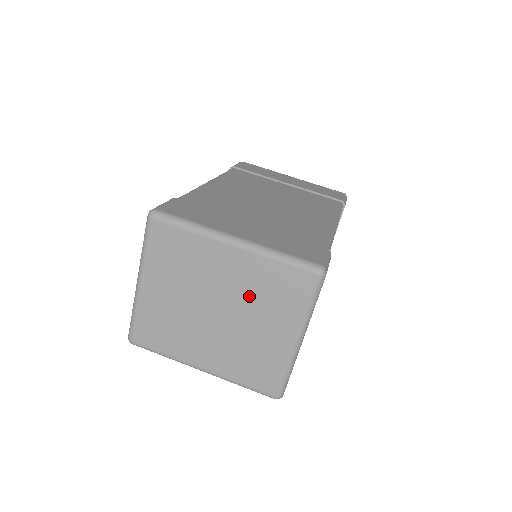
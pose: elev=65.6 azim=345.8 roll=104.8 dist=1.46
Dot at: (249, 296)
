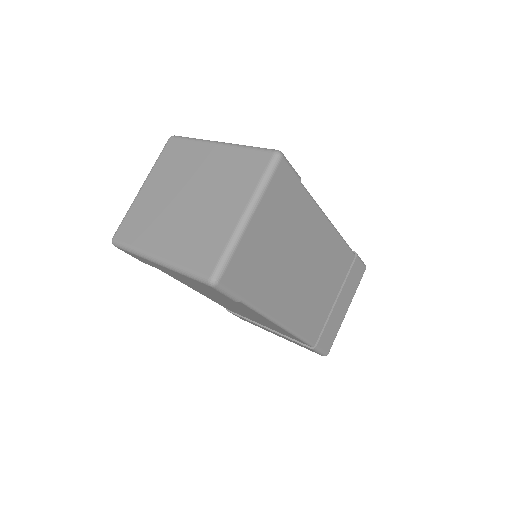
Dot at: (217, 181)
